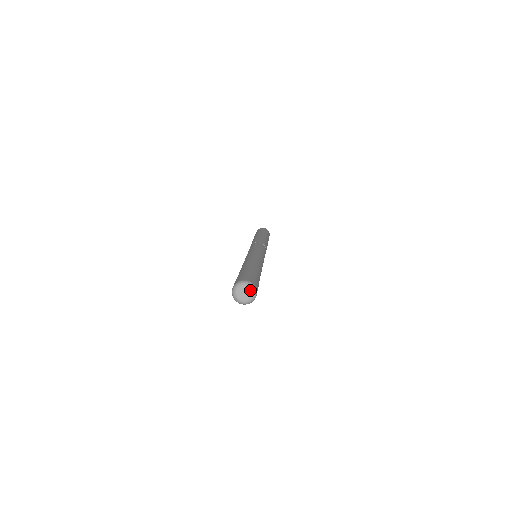
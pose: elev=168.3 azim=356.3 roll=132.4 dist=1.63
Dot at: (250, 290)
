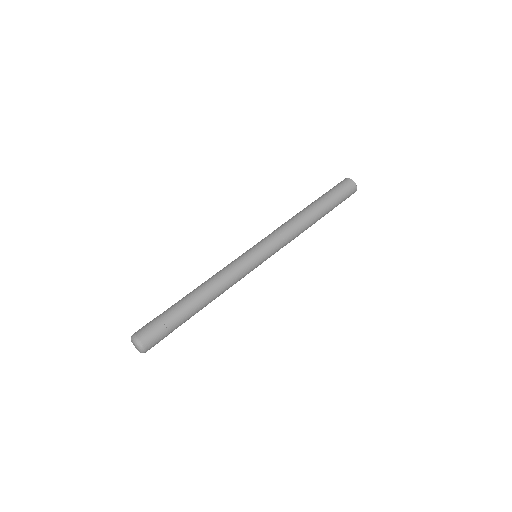
Dot at: (135, 345)
